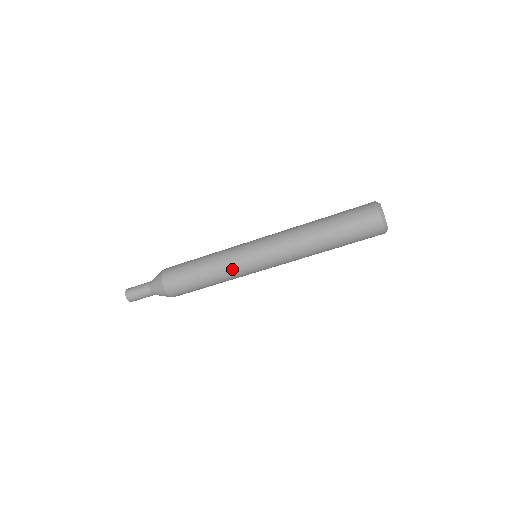
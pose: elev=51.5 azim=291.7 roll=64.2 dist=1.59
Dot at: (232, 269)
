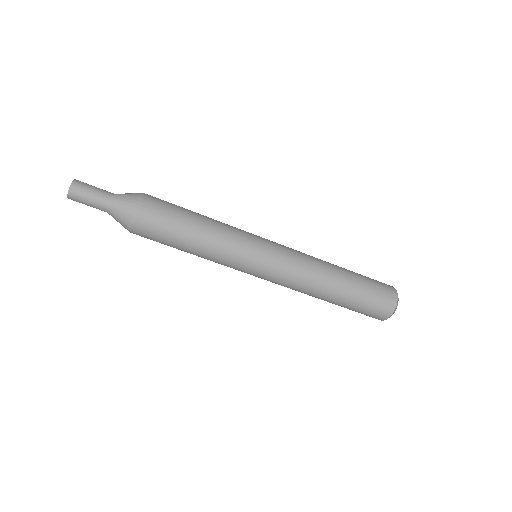
Dot at: (235, 241)
